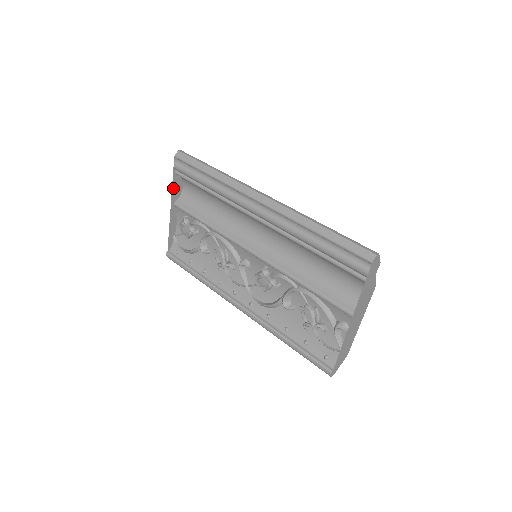
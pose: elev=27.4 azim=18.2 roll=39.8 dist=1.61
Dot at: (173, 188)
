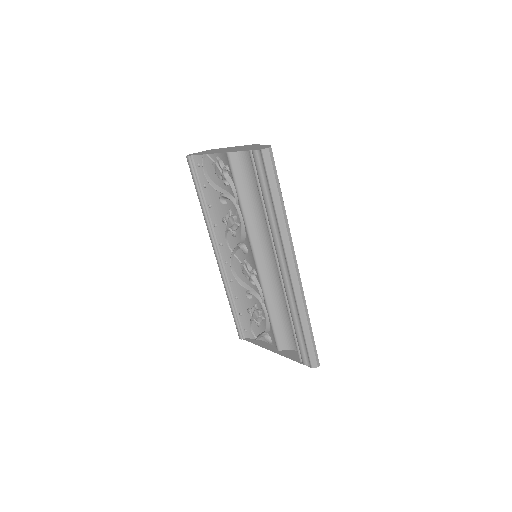
Dot at: (237, 150)
